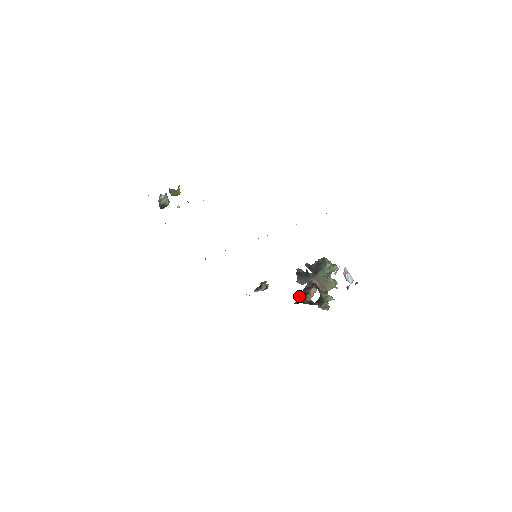
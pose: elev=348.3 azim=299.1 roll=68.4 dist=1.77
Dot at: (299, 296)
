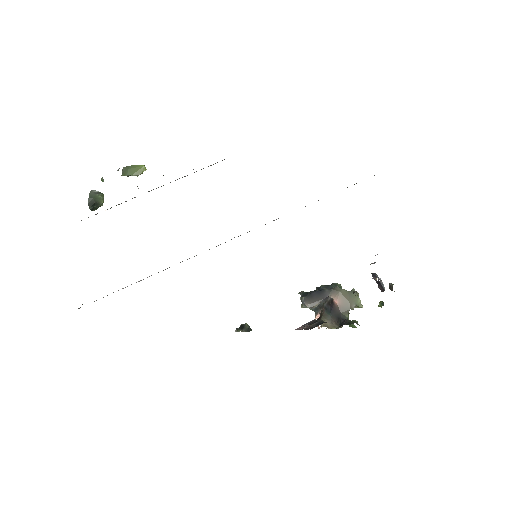
Dot at: (311, 324)
